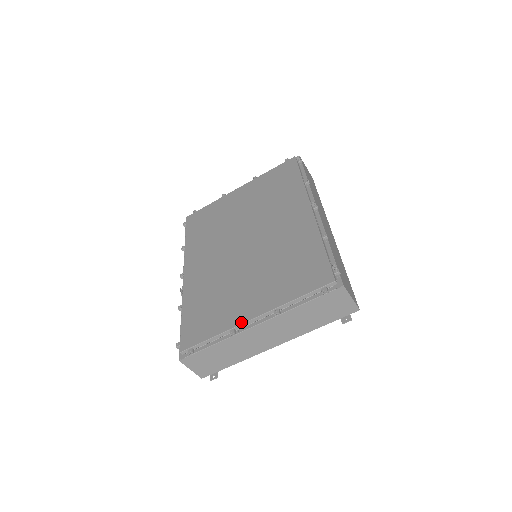
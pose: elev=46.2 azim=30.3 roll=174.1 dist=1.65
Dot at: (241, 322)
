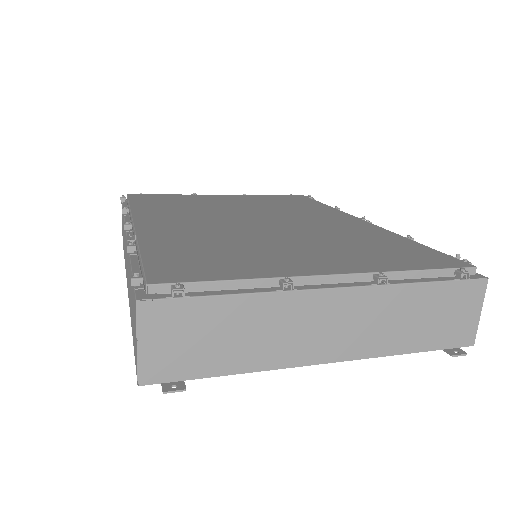
Dot at: (305, 273)
